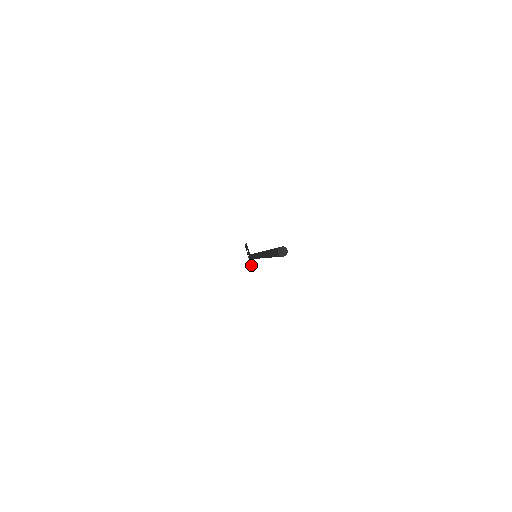
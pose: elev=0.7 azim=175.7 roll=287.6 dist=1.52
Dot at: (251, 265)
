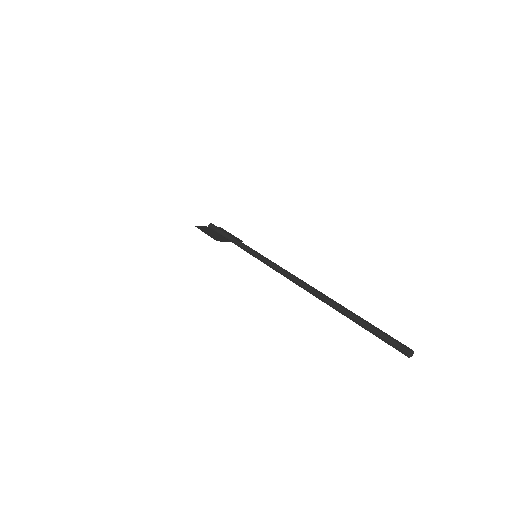
Dot at: occluded
